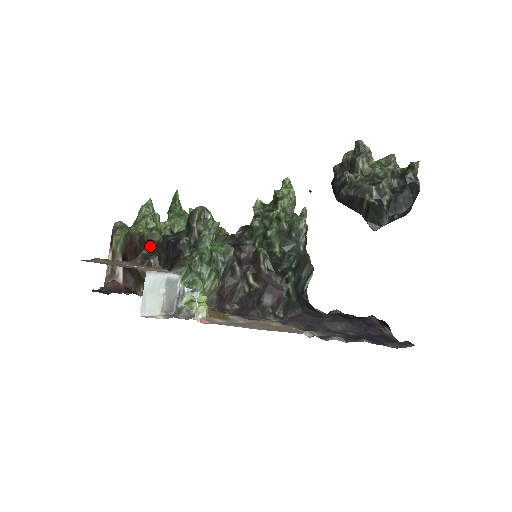
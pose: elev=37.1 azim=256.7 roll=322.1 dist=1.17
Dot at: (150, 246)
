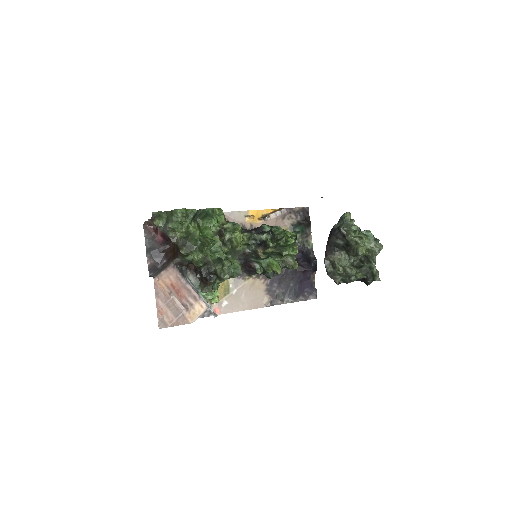
Dot at: (187, 259)
